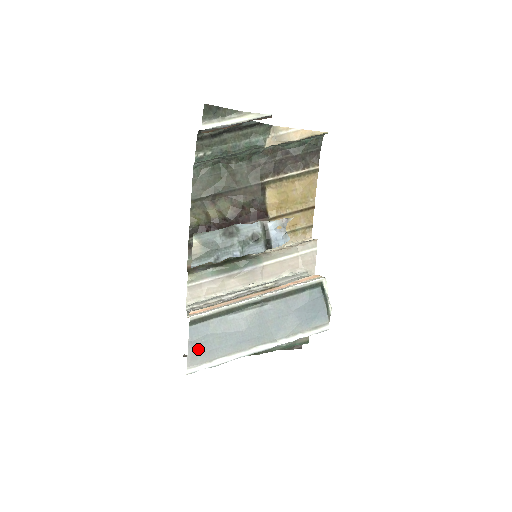
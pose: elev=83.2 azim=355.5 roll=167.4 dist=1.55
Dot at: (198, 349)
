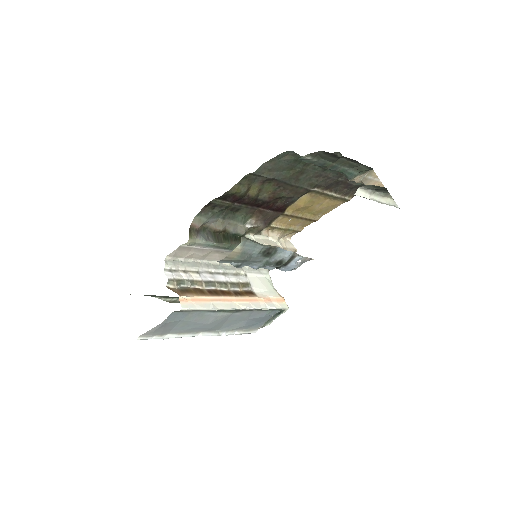
Dot at: (163, 328)
